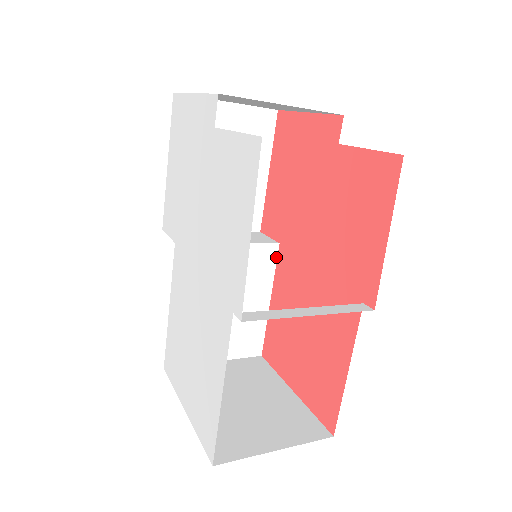
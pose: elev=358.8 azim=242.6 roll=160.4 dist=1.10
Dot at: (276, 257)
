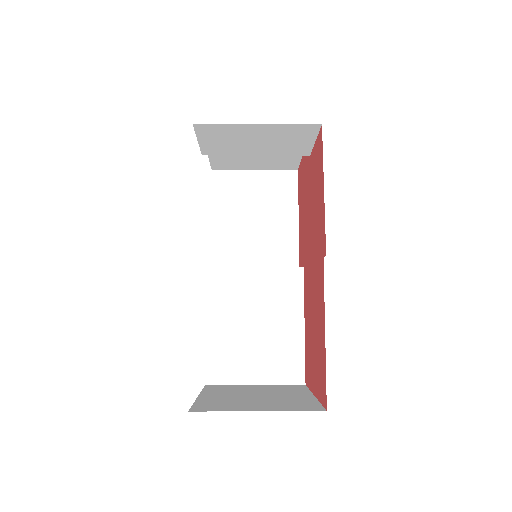
Dot at: (303, 280)
